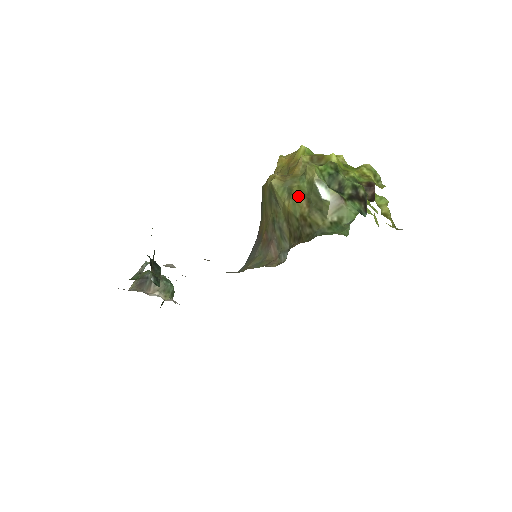
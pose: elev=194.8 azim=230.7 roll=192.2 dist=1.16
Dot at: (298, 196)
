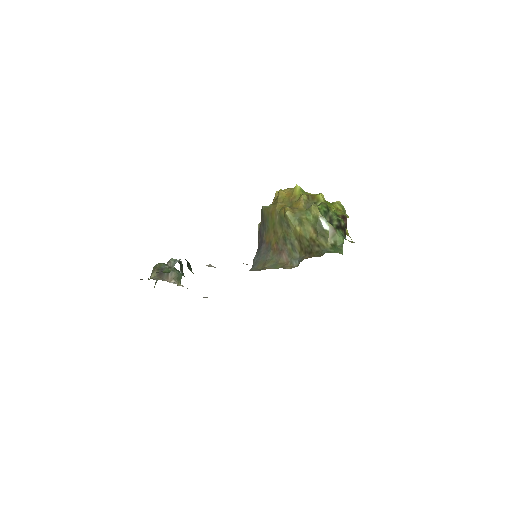
Dot at: (307, 225)
